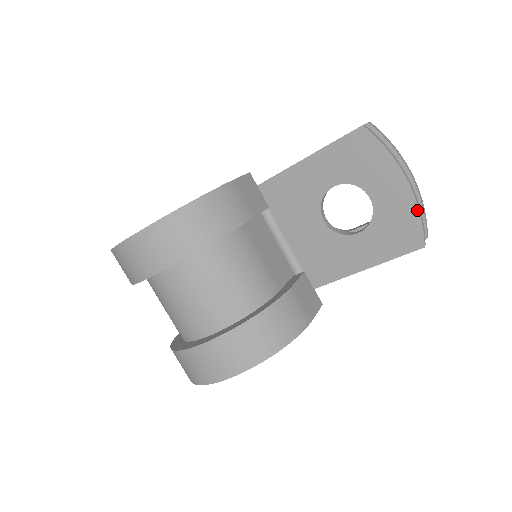
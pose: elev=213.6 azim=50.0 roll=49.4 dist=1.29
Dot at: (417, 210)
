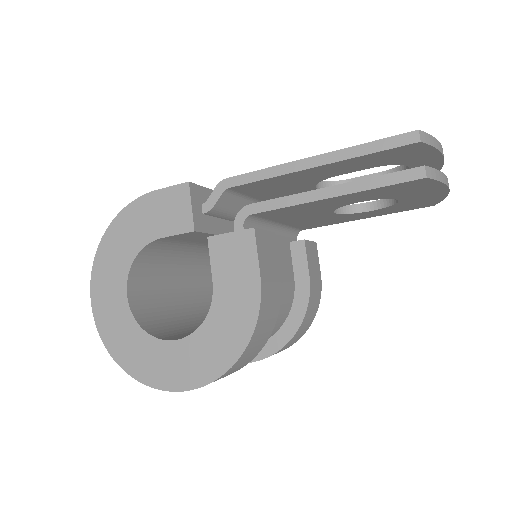
Dot at: (444, 197)
